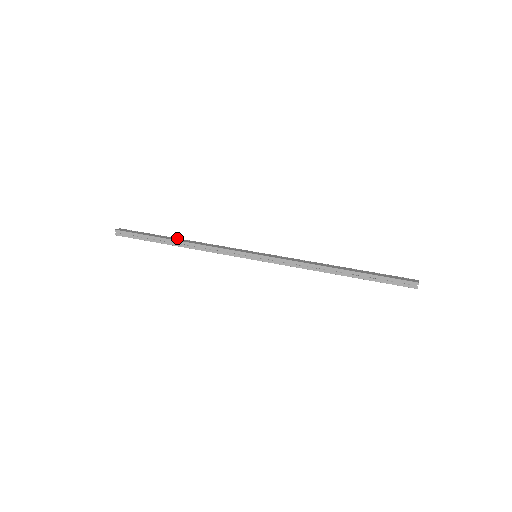
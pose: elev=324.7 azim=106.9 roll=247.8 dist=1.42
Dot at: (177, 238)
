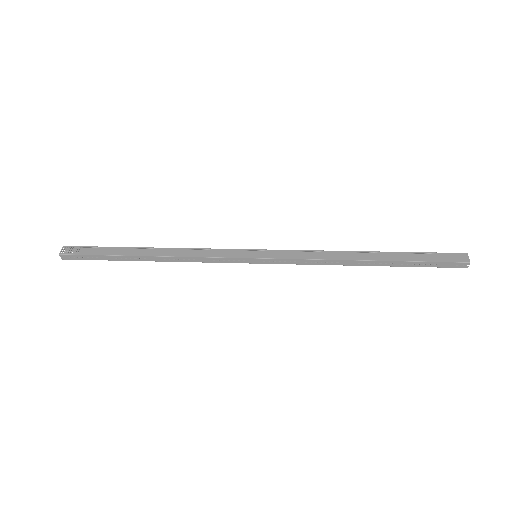
Dot at: (145, 248)
